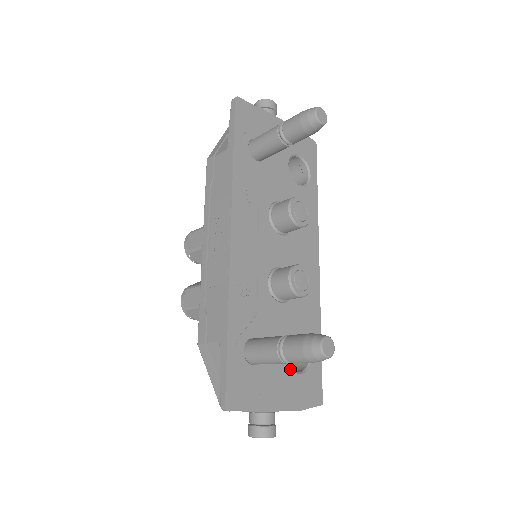
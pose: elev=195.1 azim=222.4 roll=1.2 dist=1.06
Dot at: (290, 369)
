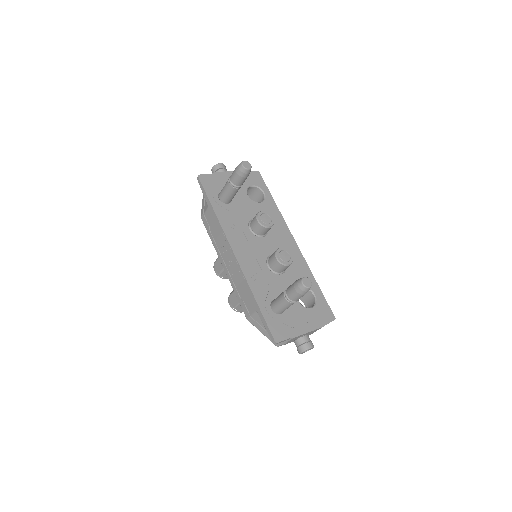
Dot at: (305, 308)
